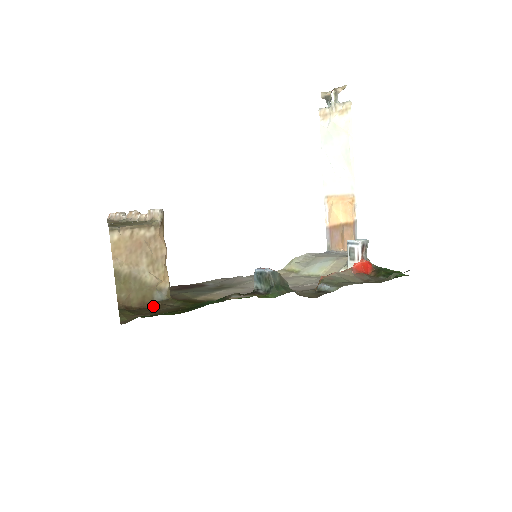
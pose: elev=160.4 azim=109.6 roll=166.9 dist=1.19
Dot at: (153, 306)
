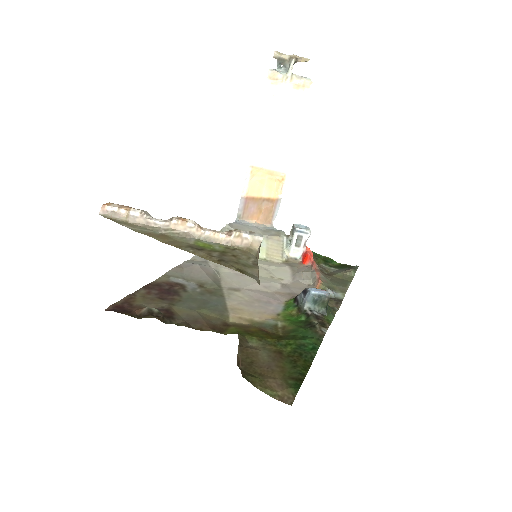
Dot at: (241, 354)
